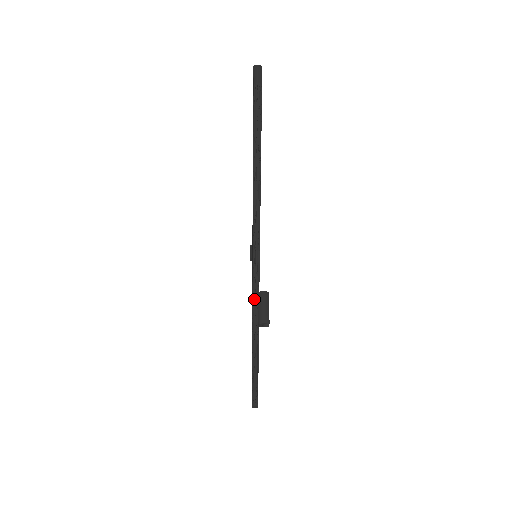
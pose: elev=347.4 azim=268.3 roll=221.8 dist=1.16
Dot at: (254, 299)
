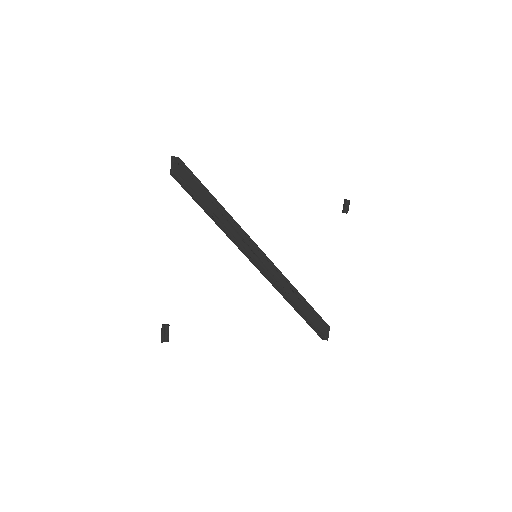
Dot at: occluded
